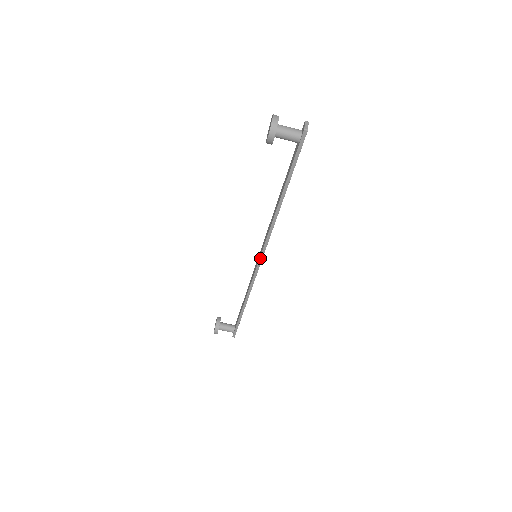
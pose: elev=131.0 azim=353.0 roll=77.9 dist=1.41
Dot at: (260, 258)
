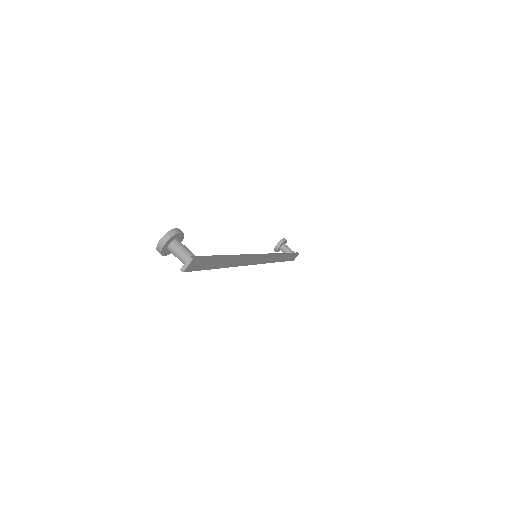
Dot at: occluded
